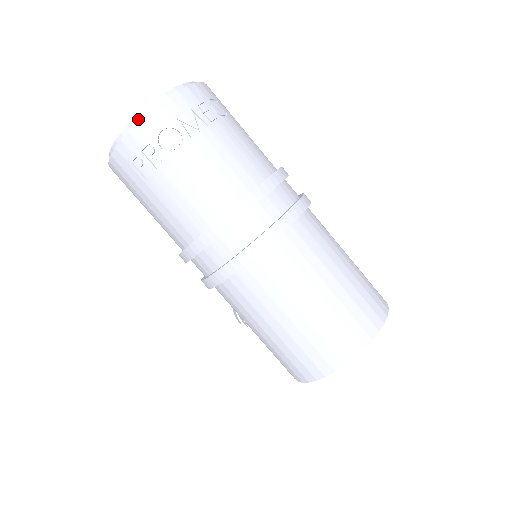
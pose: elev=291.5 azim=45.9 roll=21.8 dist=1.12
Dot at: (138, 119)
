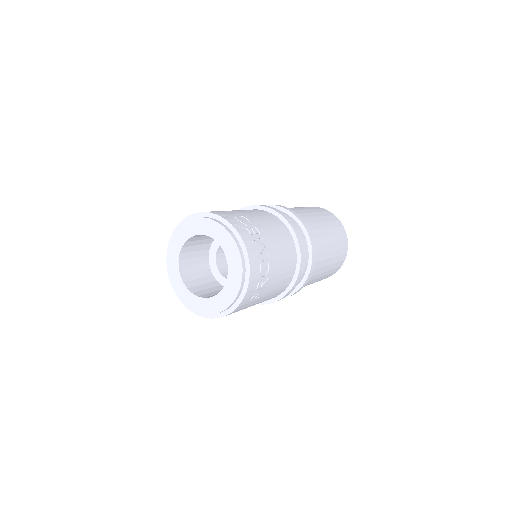
Dot at: (243, 280)
